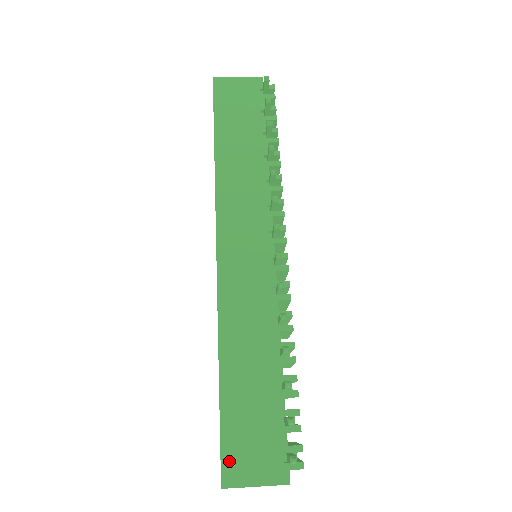
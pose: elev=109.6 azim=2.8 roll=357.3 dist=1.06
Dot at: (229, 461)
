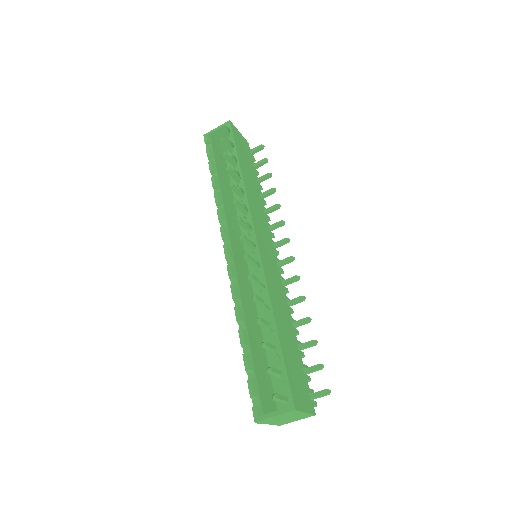
Dot at: (294, 390)
